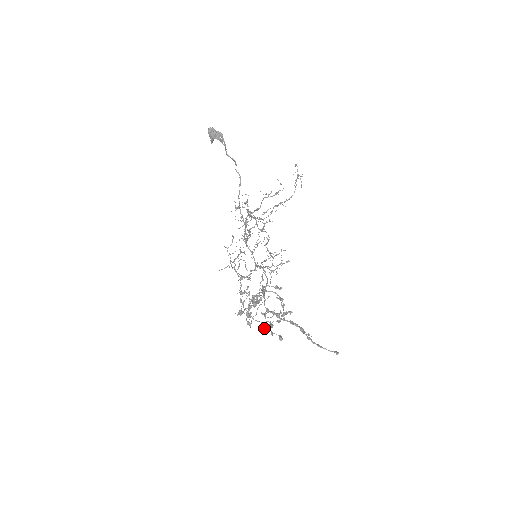
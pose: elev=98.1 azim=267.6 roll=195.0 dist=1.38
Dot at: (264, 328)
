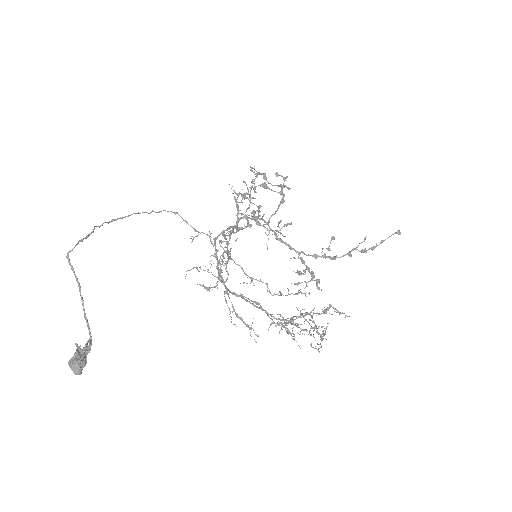
Dot at: occluded
